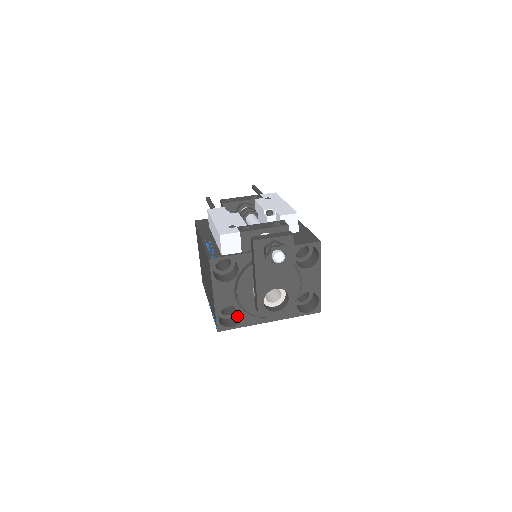
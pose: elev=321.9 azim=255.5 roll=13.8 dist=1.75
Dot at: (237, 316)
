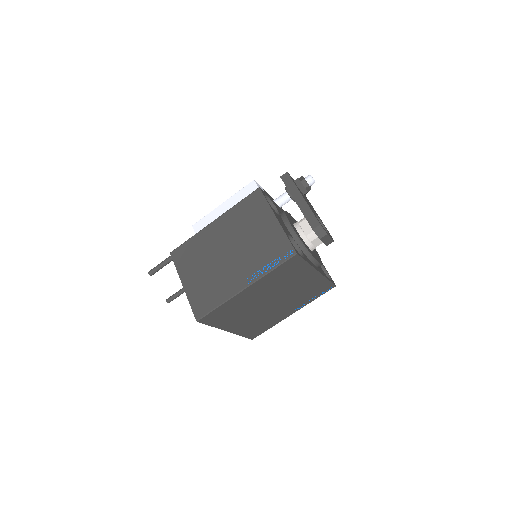
Dot at: occluded
